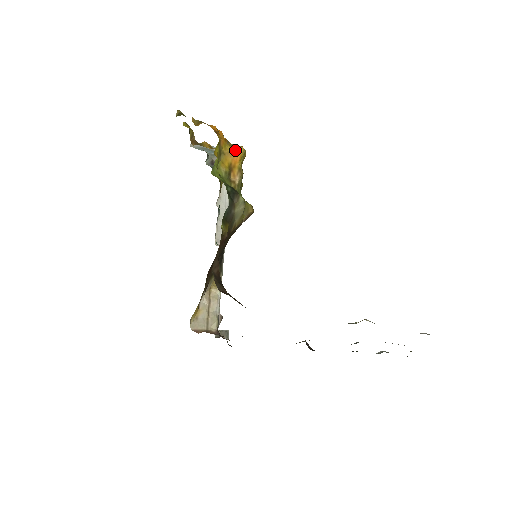
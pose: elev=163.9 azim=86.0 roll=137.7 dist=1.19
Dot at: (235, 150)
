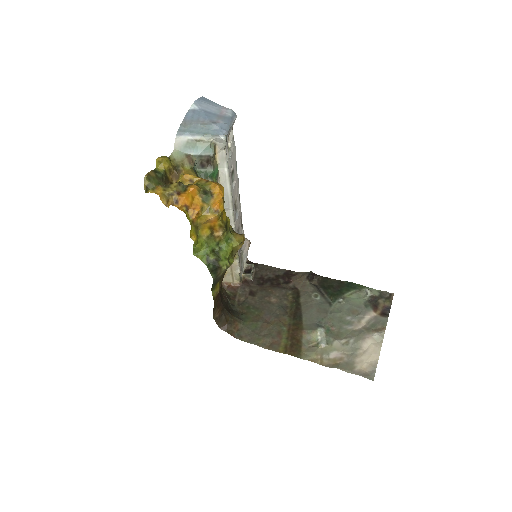
Dot at: (210, 219)
